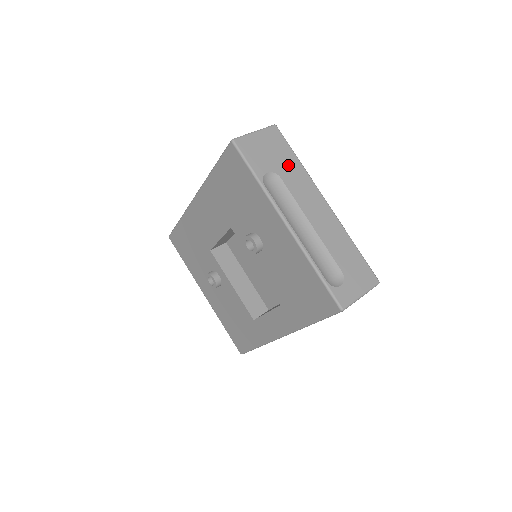
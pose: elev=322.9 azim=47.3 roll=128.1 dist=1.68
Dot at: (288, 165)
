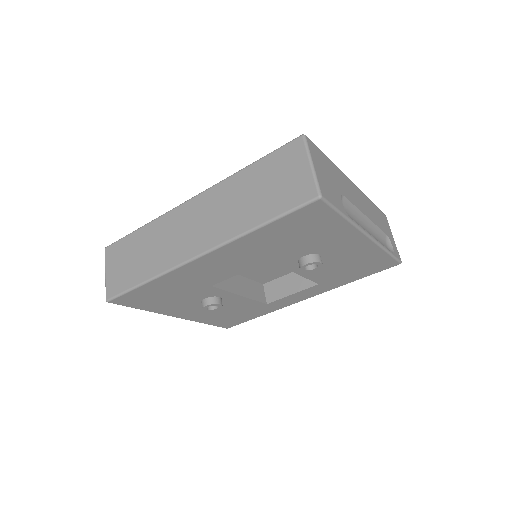
Dot at: (334, 175)
